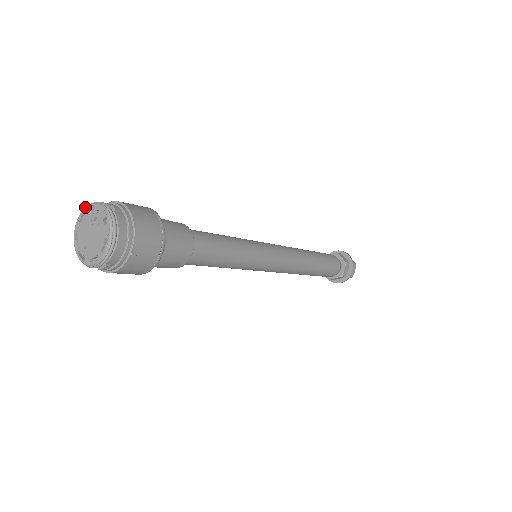
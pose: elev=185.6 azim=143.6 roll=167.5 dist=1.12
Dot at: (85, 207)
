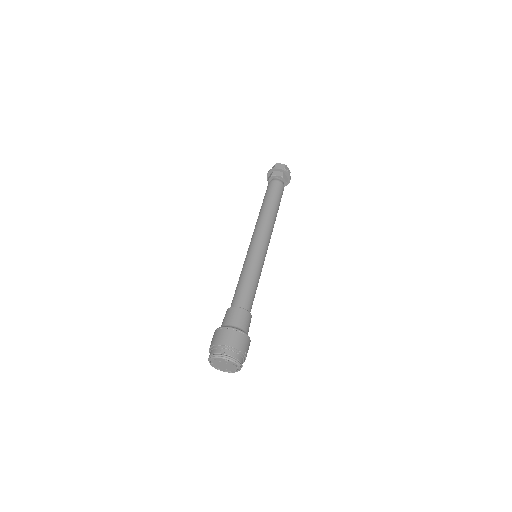
Dot at: (209, 360)
